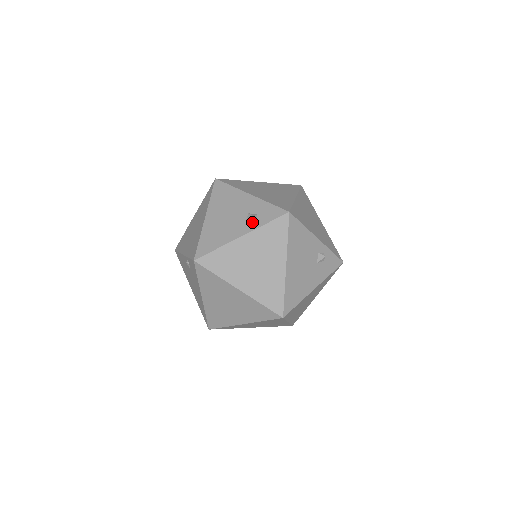
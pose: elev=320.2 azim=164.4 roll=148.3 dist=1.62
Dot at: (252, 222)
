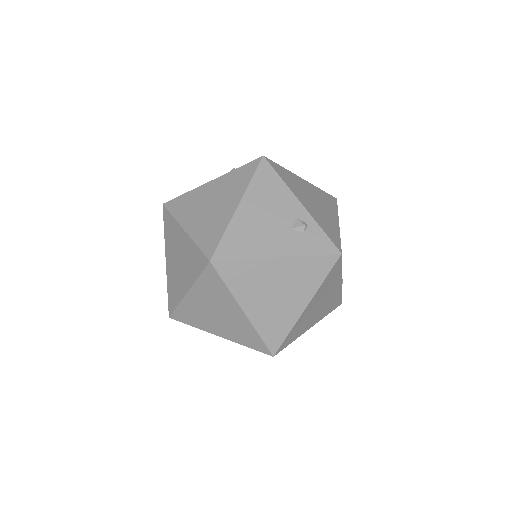
Dot at: occluded
